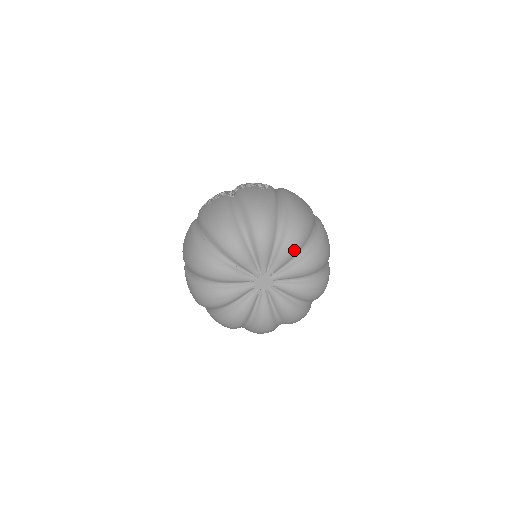
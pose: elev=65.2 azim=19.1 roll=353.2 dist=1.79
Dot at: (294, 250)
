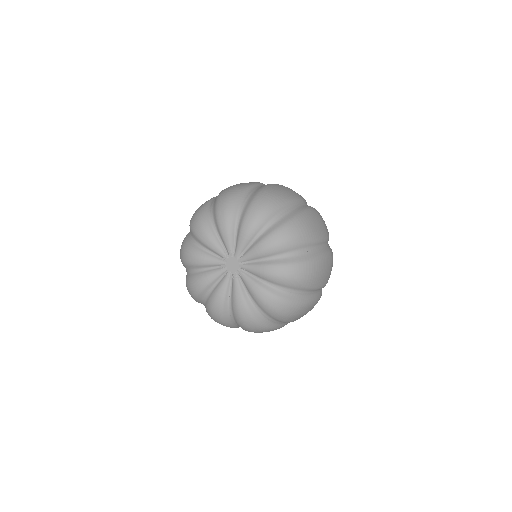
Dot at: (228, 219)
